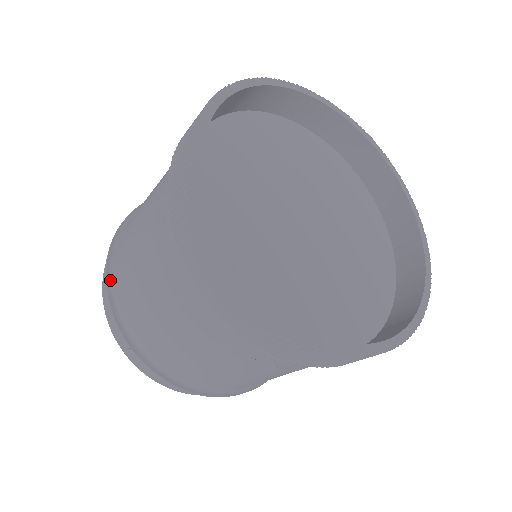
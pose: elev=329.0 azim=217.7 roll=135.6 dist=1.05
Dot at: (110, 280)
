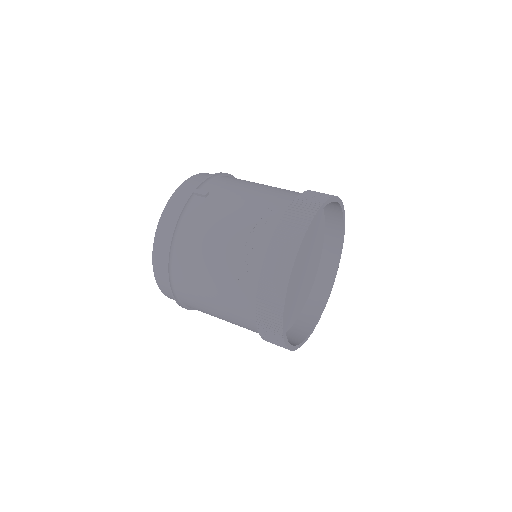
Dot at: (171, 257)
